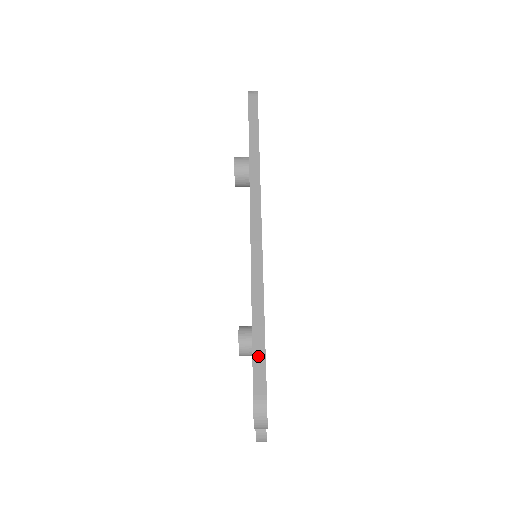
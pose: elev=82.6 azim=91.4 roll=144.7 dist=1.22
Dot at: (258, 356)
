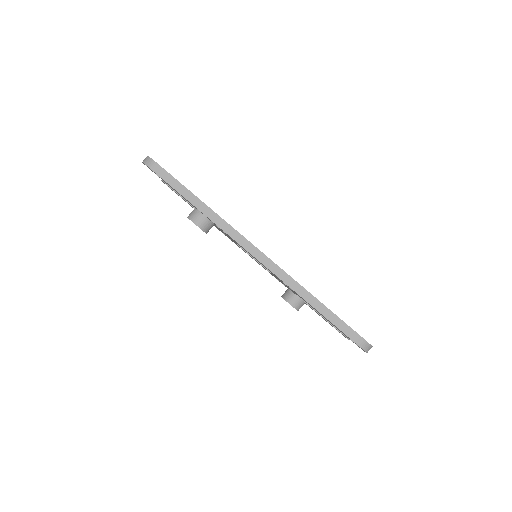
Dot at: (339, 325)
